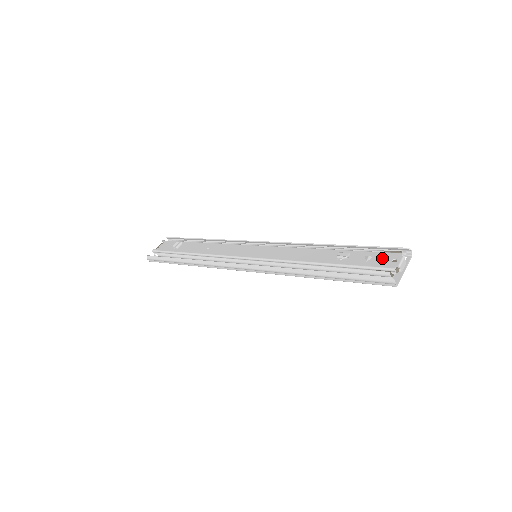
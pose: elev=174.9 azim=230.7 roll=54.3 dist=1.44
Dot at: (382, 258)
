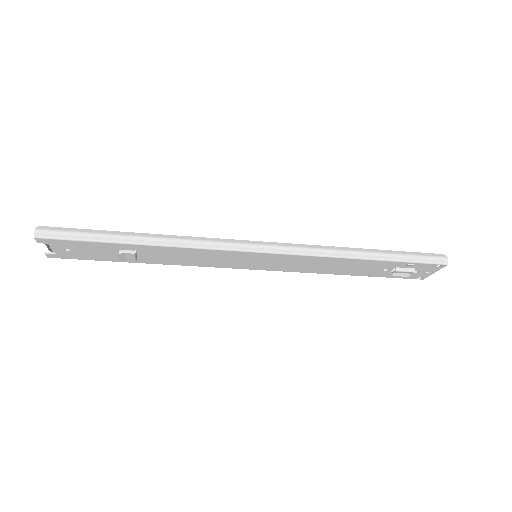
Dot at: occluded
